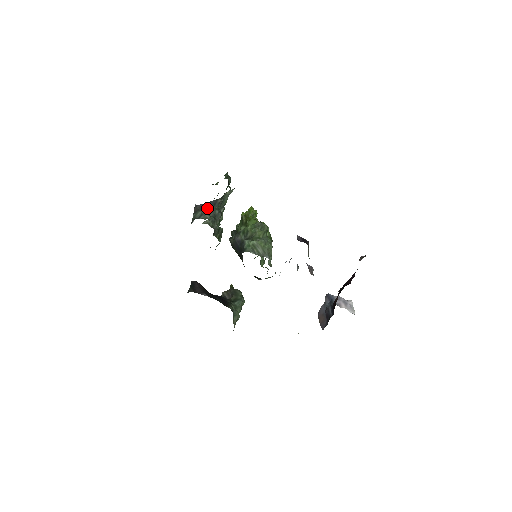
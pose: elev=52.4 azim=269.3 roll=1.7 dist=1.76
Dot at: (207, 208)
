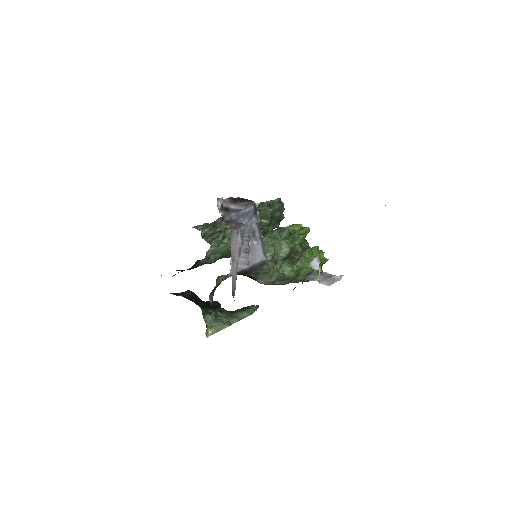
Dot at: occluded
